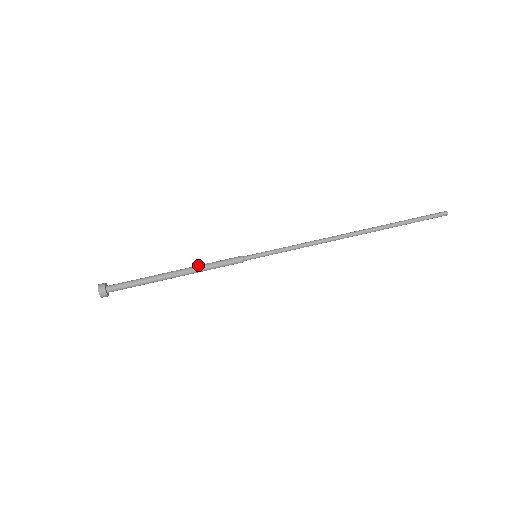
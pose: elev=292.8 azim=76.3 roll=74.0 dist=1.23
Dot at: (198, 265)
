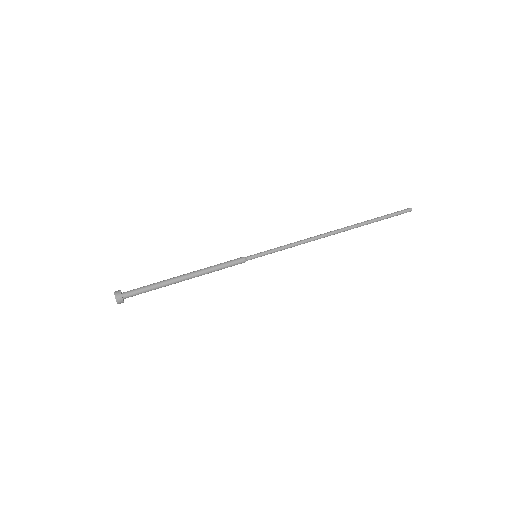
Dot at: (205, 268)
